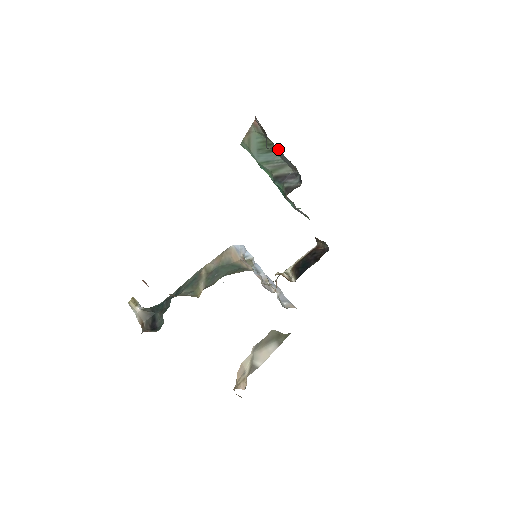
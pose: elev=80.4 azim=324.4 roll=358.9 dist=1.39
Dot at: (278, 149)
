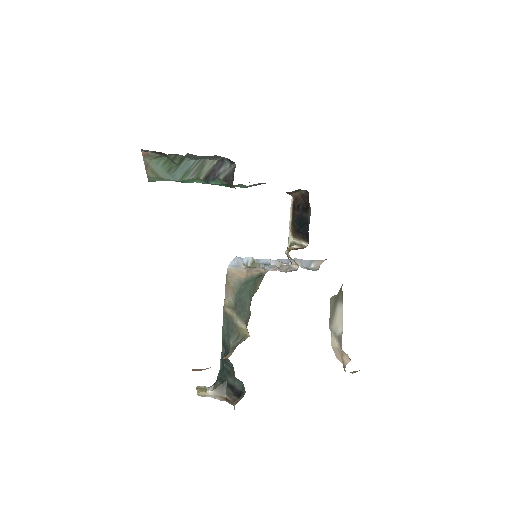
Dot at: (186, 155)
